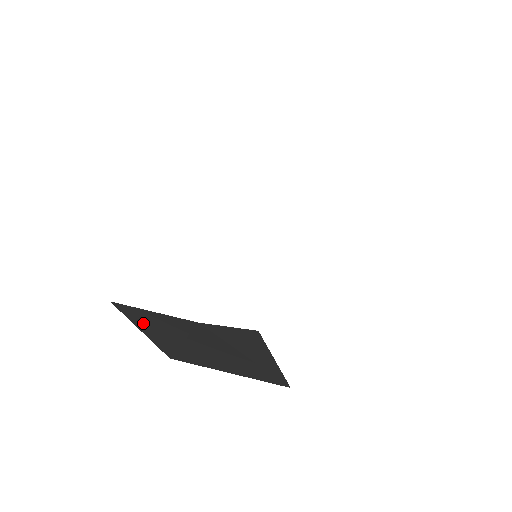
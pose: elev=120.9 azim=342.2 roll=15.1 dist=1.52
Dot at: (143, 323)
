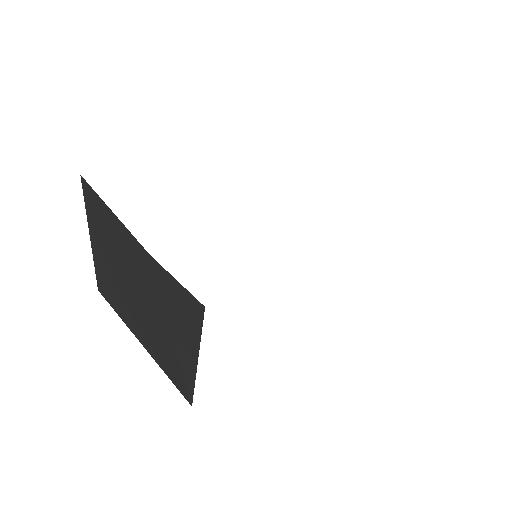
Dot at: (97, 225)
